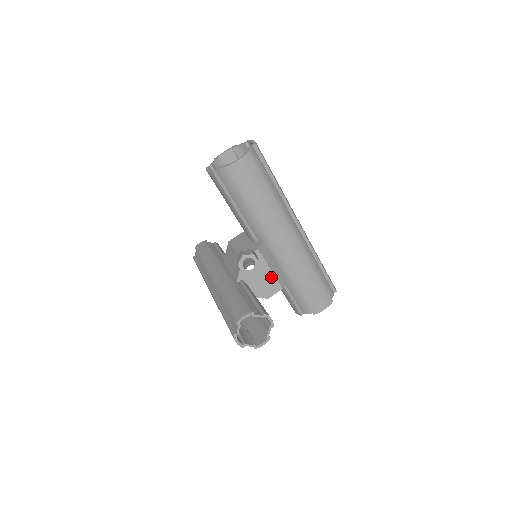
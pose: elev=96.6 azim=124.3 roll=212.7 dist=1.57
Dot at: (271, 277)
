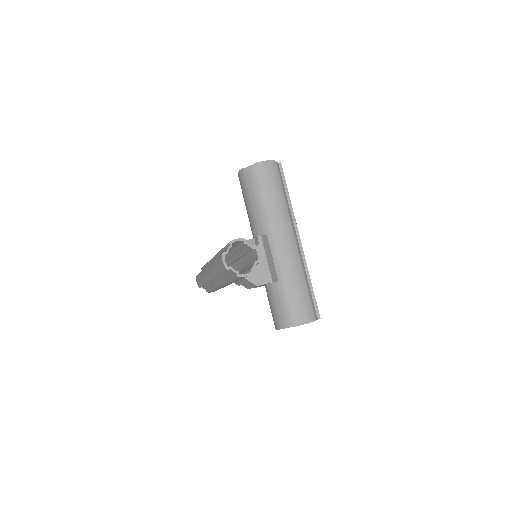
Dot at: (265, 266)
